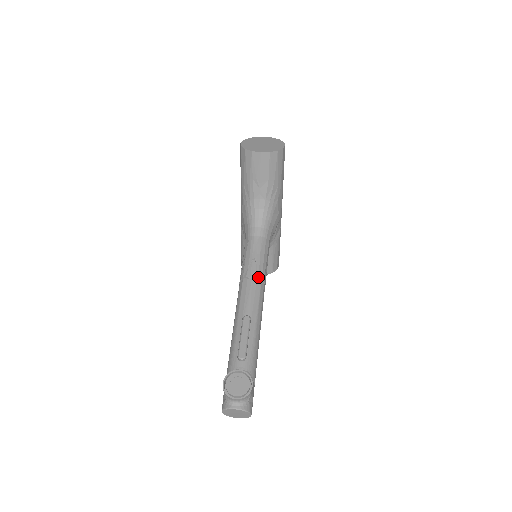
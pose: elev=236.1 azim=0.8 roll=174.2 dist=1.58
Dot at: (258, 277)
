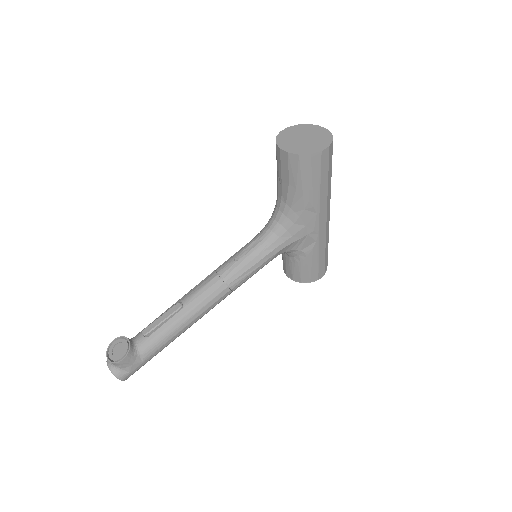
Dot at: (224, 277)
